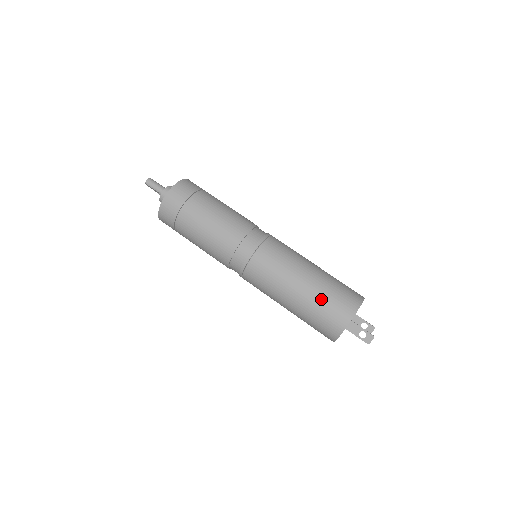
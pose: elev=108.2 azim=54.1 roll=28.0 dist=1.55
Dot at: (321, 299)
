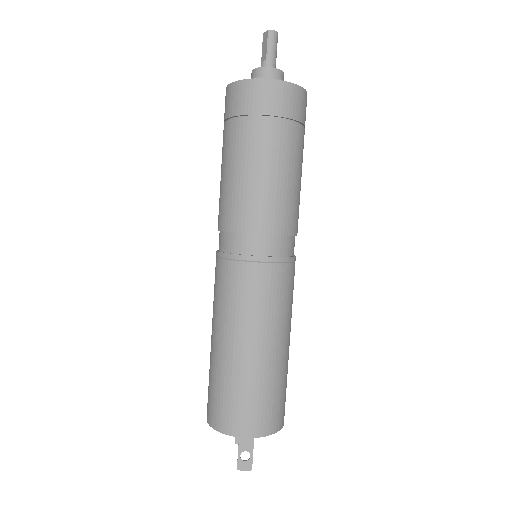
Dot at: (263, 386)
